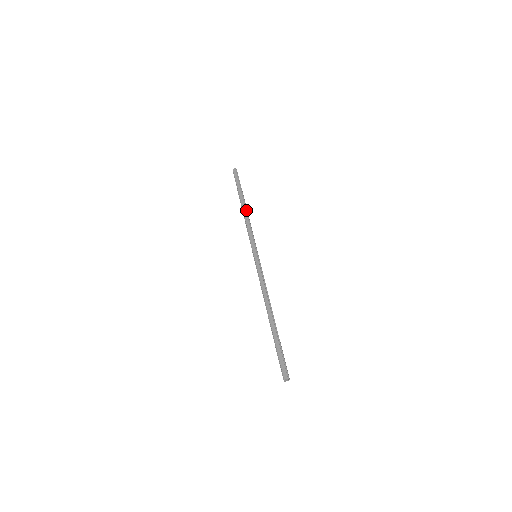
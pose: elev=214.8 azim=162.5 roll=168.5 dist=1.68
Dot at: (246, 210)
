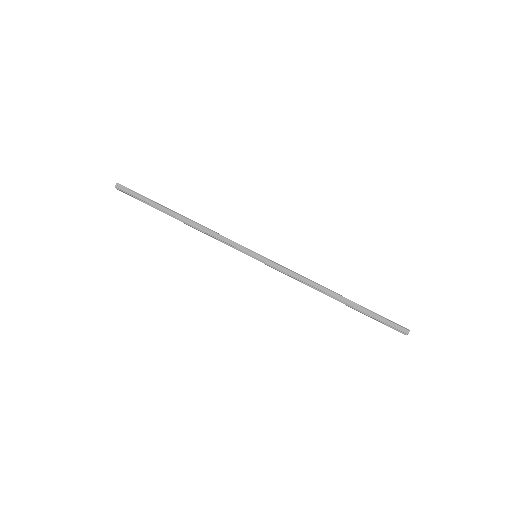
Dot at: (189, 219)
